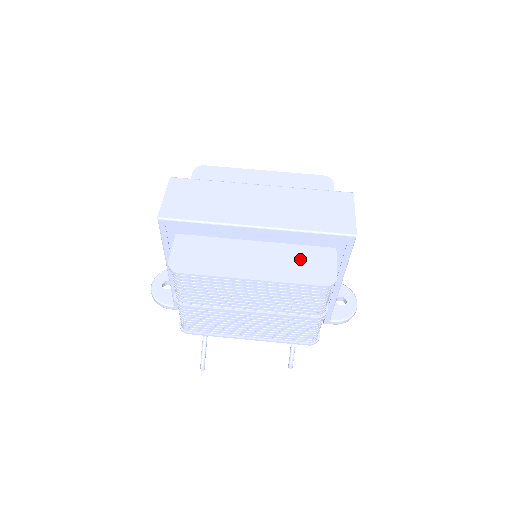
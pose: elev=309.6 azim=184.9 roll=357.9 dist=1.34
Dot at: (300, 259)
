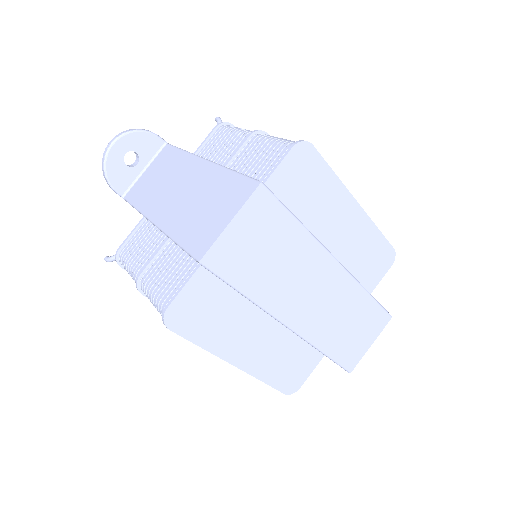
Dot at: (291, 356)
